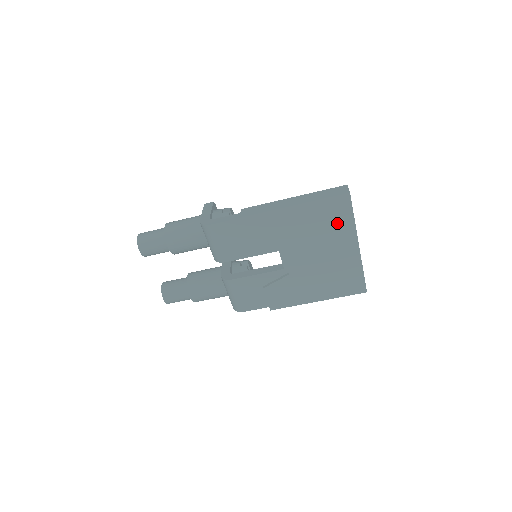
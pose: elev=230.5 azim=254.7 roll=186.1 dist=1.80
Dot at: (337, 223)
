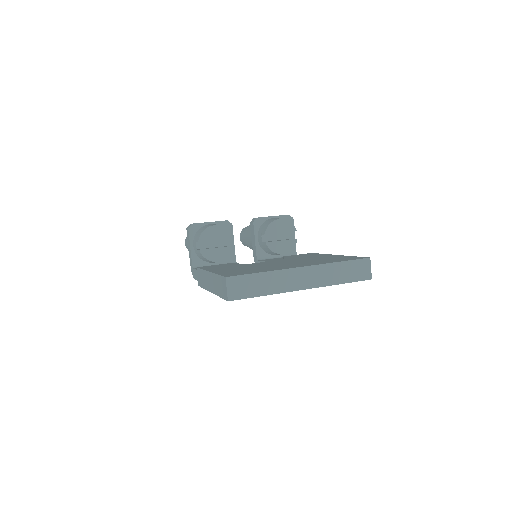
Dot at: occluded
